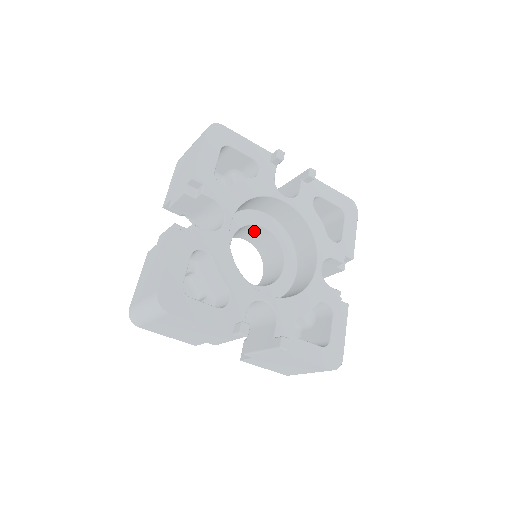
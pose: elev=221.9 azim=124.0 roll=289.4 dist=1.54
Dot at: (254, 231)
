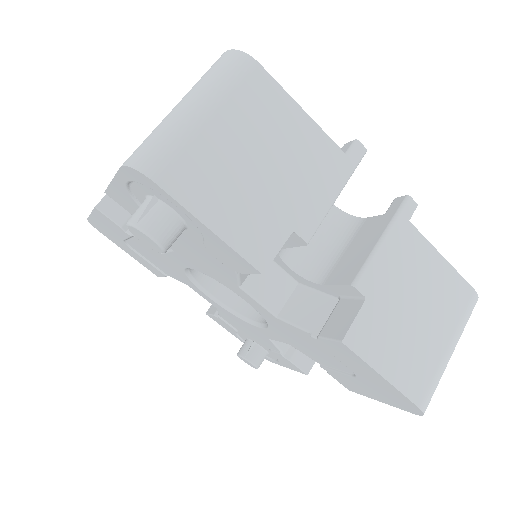
Dot at: occluded
